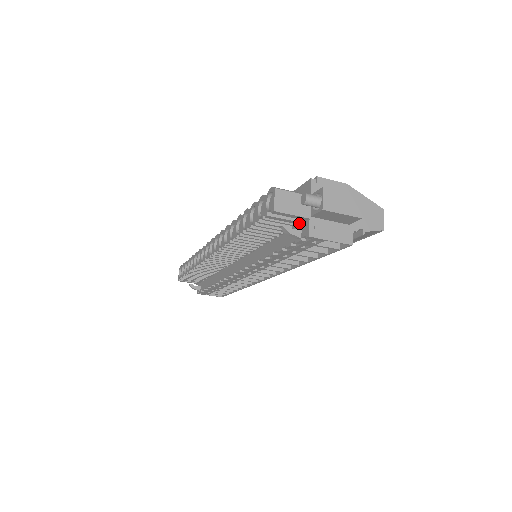
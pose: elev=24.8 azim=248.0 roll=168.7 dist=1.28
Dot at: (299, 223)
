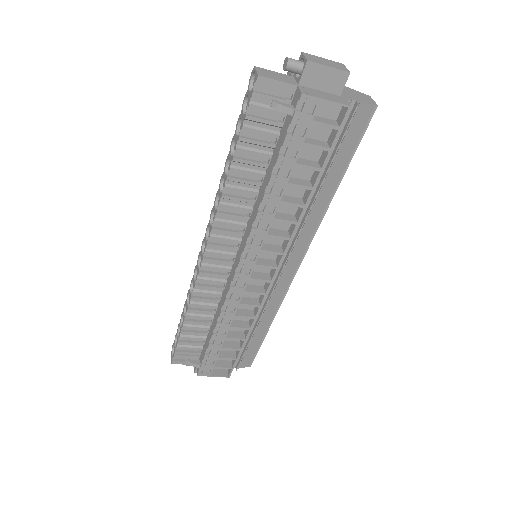
Dot at: (289, 104)
